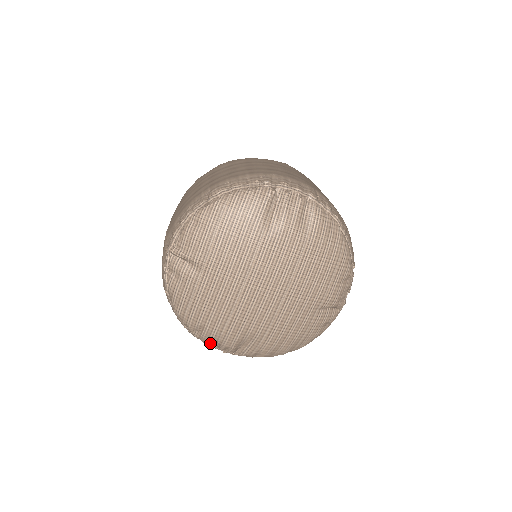
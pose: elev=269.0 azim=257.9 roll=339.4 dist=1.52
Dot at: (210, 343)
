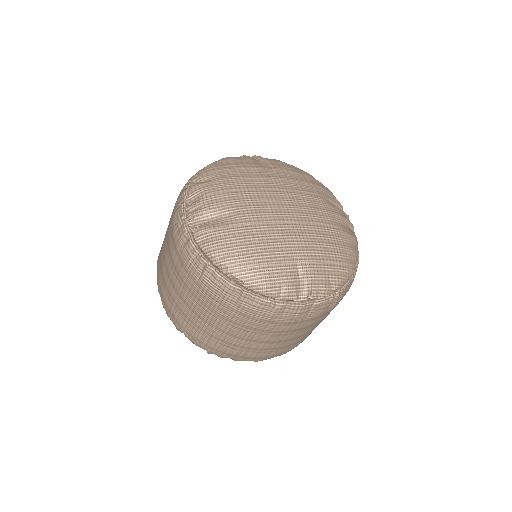
Dot at: (191, 197)
